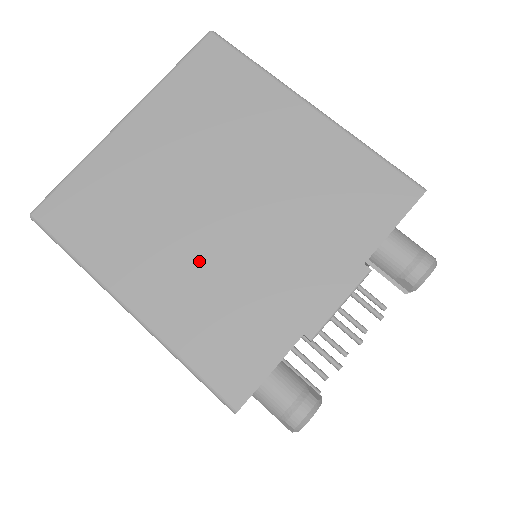
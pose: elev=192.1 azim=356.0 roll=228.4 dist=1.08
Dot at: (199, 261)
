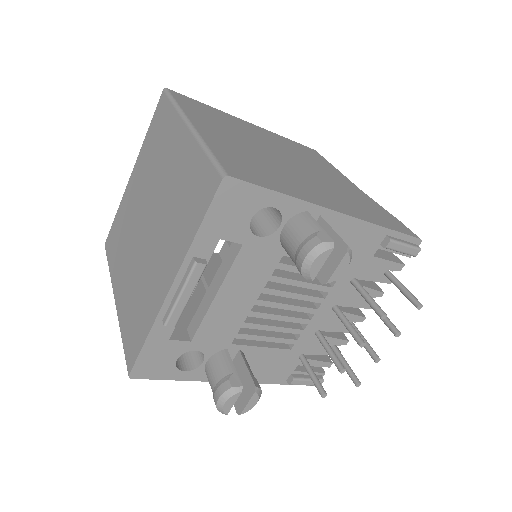
Dot at: (135, 265)
